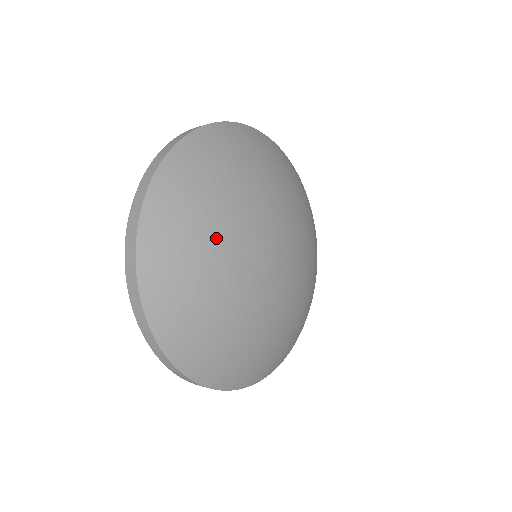
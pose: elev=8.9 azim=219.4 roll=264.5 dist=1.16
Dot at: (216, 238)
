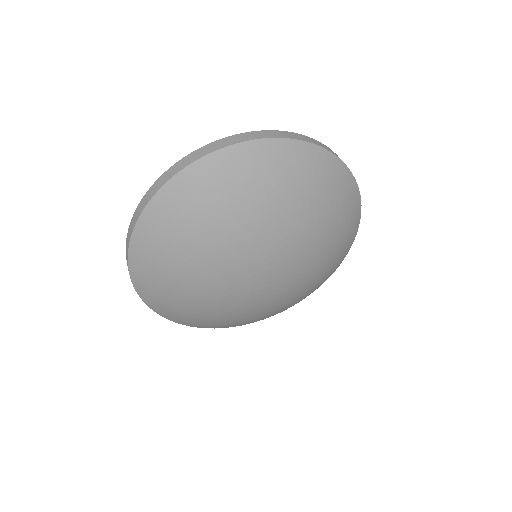
Dot at: (191, 283)
